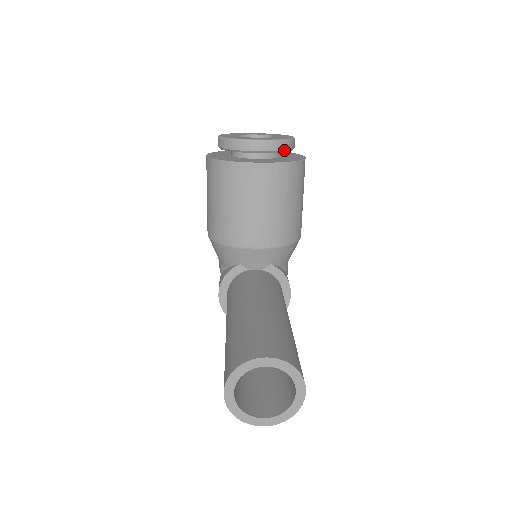
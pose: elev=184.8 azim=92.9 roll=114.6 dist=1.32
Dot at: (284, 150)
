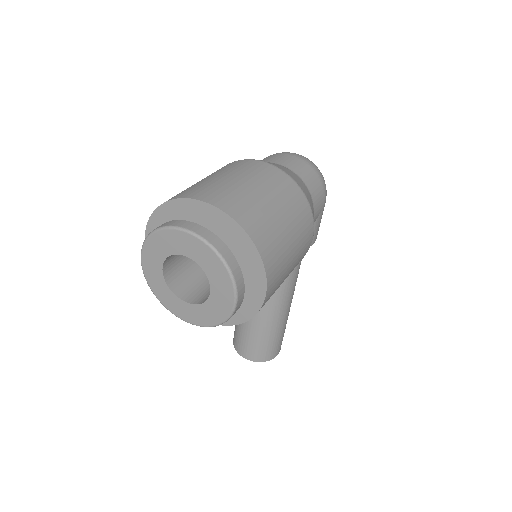
Dot at: occluded
